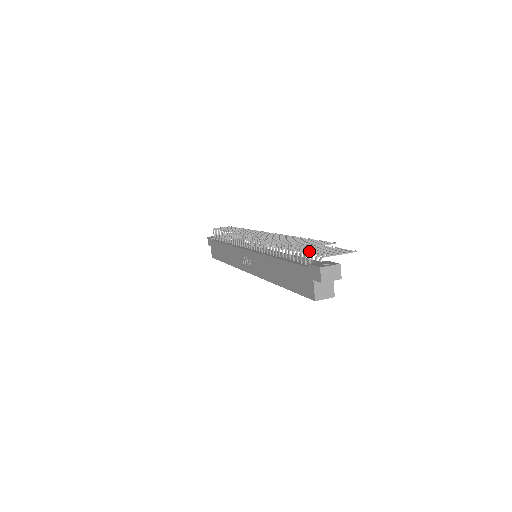
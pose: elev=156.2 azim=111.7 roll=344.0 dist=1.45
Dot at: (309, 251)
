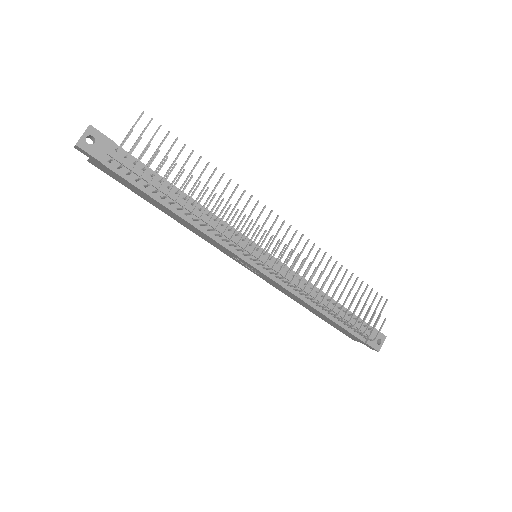
Dot at: occluded
